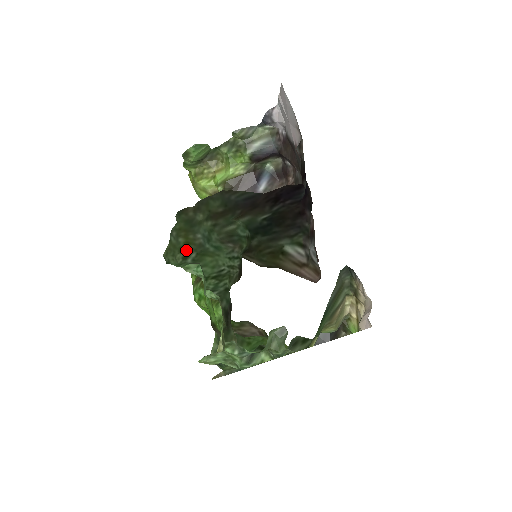
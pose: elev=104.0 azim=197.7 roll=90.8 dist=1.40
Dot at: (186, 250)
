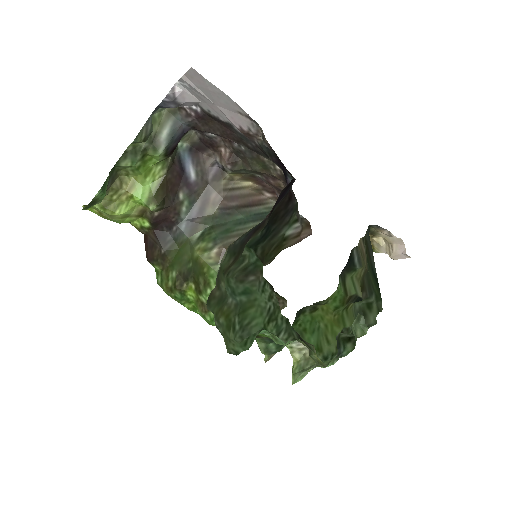
Dot at: (231, 323)
